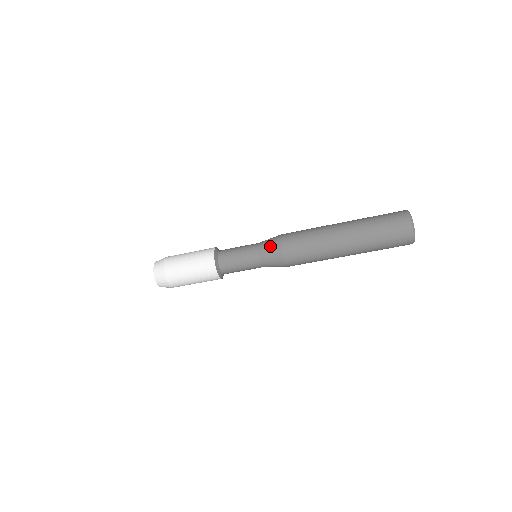
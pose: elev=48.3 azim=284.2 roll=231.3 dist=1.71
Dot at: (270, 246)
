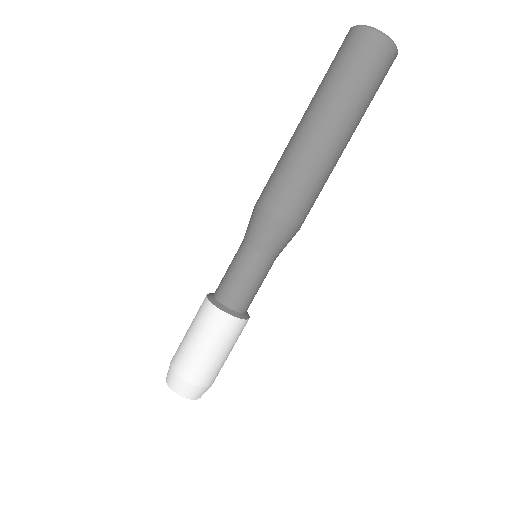
Dot at: occluded
